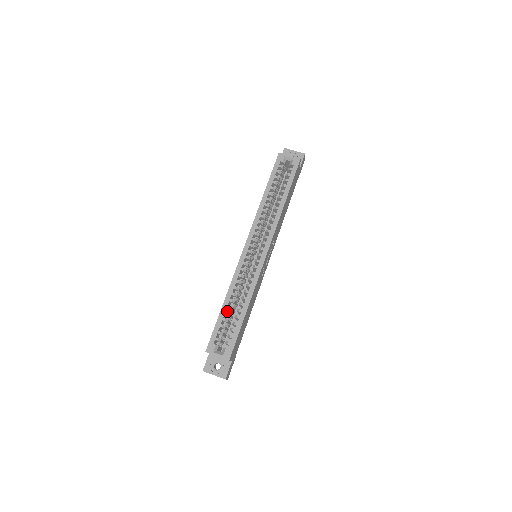
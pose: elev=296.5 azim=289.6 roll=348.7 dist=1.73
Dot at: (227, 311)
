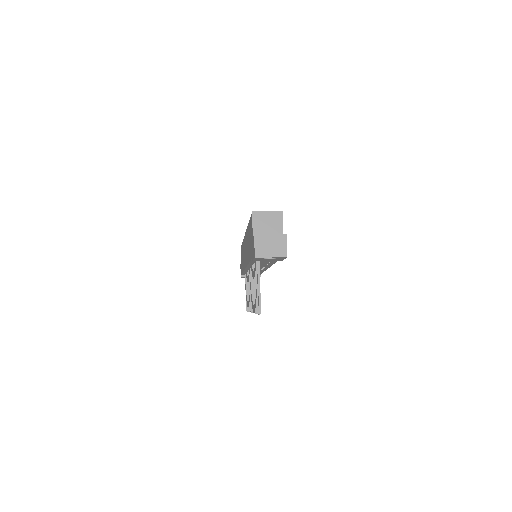
Dot at: occluded
